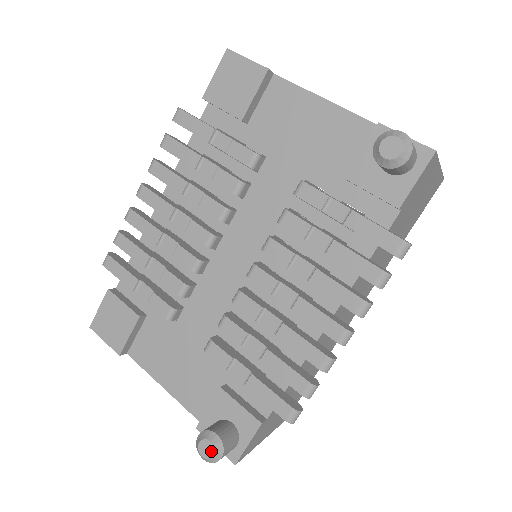
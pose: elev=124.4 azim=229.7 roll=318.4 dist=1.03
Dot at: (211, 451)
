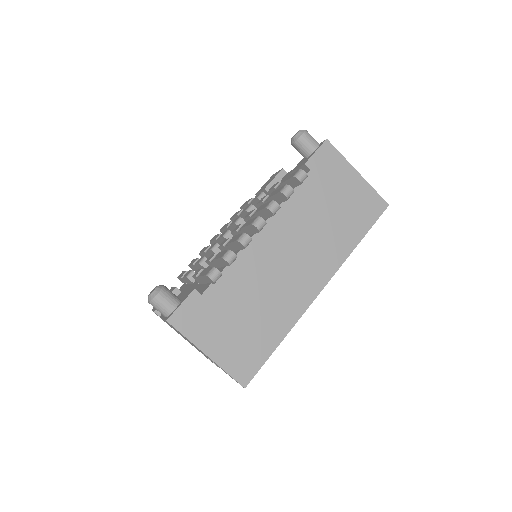
Dot at: (154, 289)
